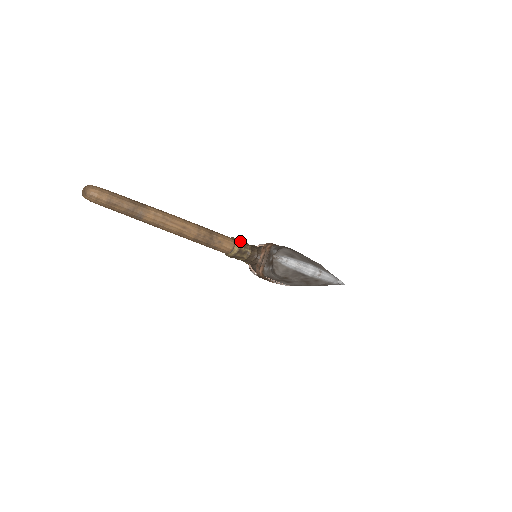
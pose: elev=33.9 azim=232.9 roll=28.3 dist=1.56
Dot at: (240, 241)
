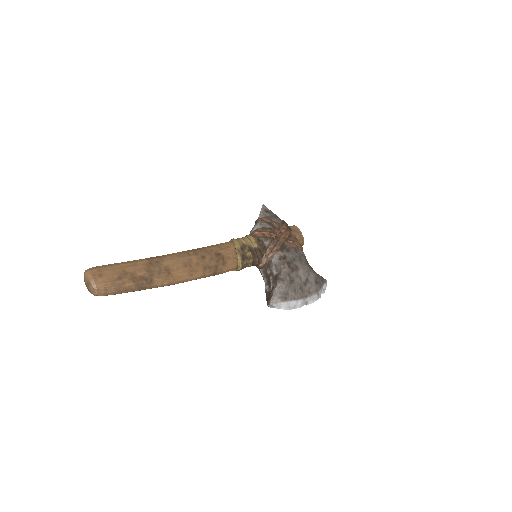
Dot at: (243, 261)
